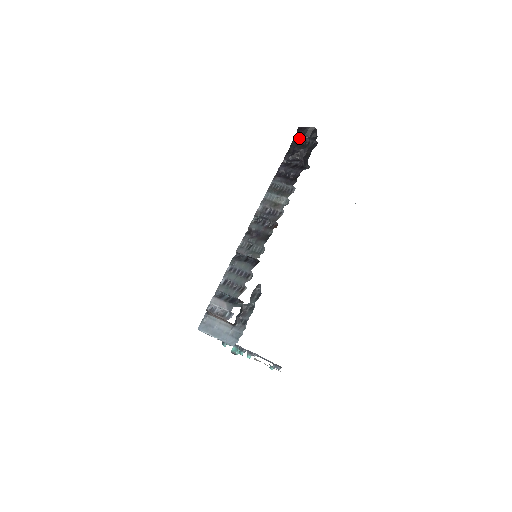
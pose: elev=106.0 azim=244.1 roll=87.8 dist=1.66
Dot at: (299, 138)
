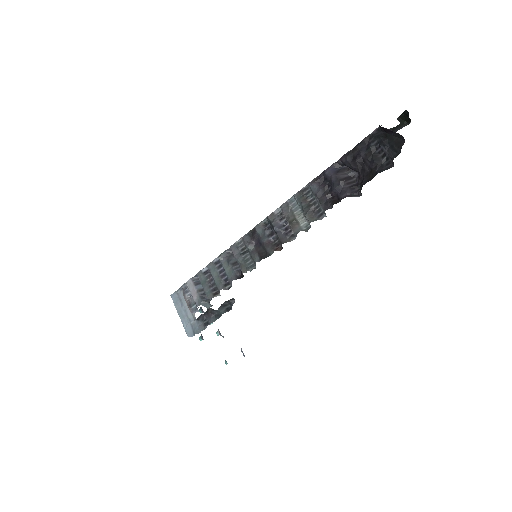
Dot at: (377, 138)
